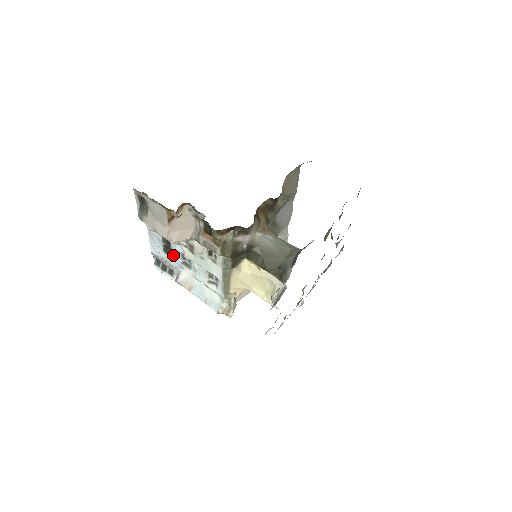
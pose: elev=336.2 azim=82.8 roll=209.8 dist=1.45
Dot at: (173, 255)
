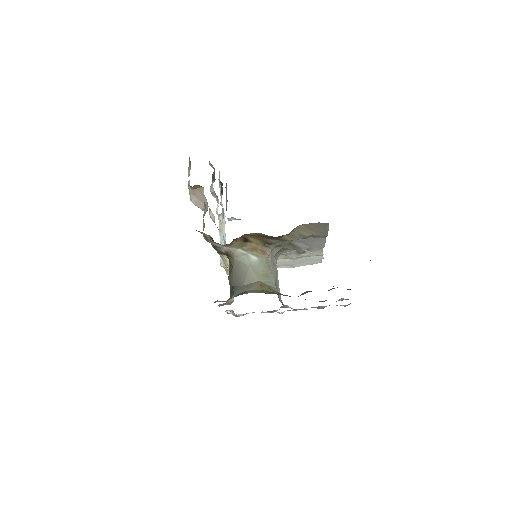
Dot at: occluded
